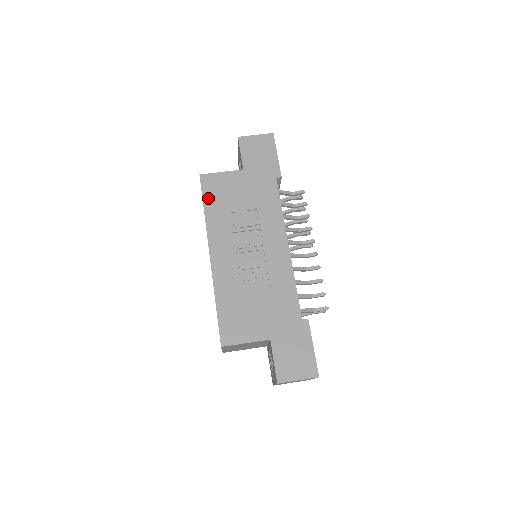
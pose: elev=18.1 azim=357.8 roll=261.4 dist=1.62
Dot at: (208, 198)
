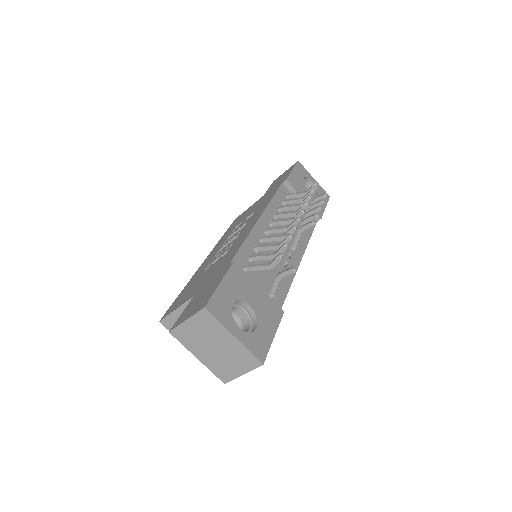
Dot at: occluded
